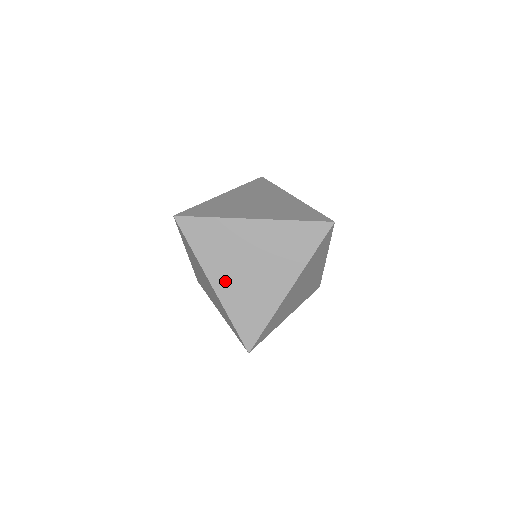
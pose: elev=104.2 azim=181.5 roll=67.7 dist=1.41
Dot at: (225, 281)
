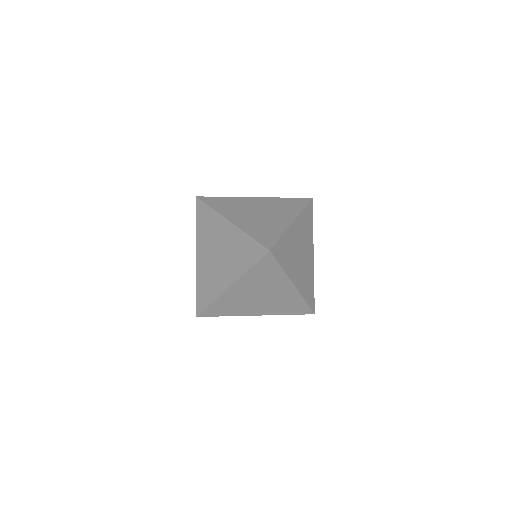
Dot at: (239, 291)
